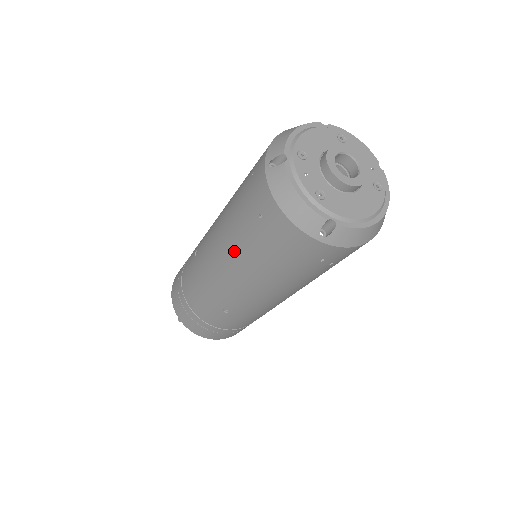
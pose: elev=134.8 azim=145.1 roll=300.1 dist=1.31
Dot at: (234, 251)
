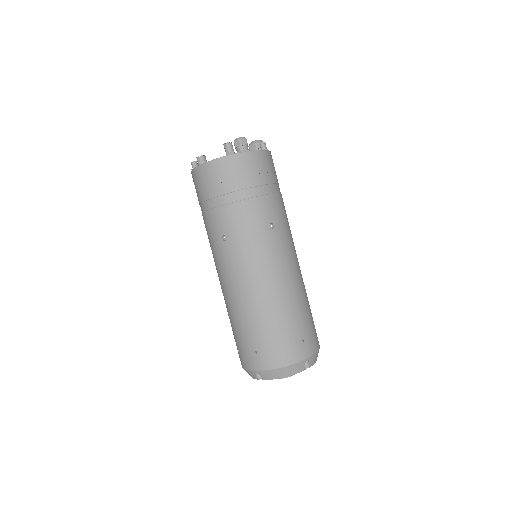
Dot at: (227, 309)
